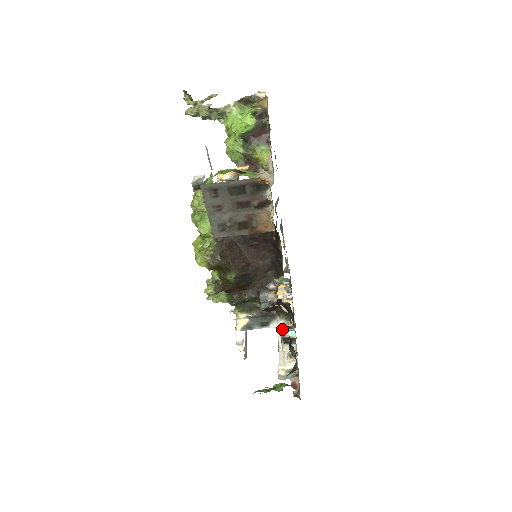
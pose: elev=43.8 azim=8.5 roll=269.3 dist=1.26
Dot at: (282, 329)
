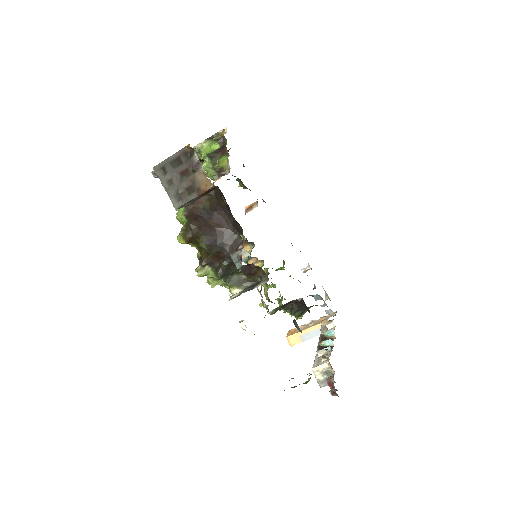
Dot at: (320, 341)
